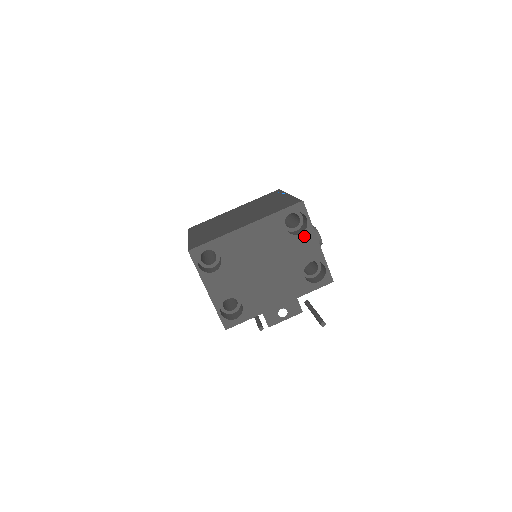
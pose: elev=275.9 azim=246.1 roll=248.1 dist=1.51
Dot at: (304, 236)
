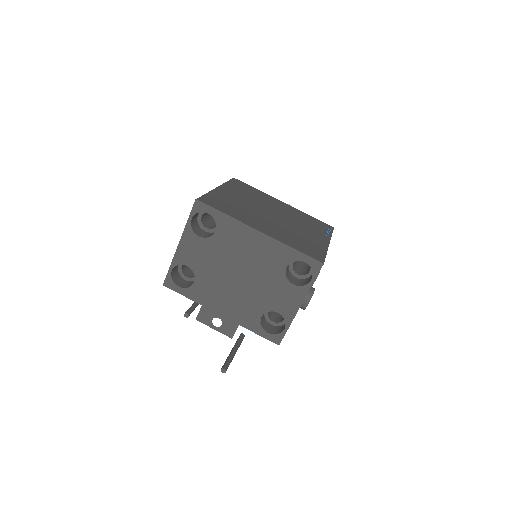
Dot at: (294, 289)
